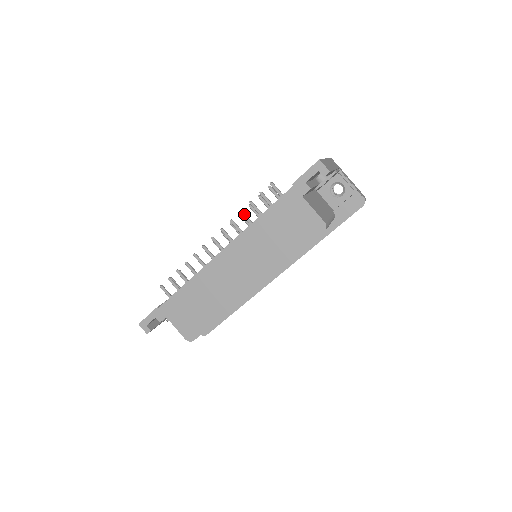
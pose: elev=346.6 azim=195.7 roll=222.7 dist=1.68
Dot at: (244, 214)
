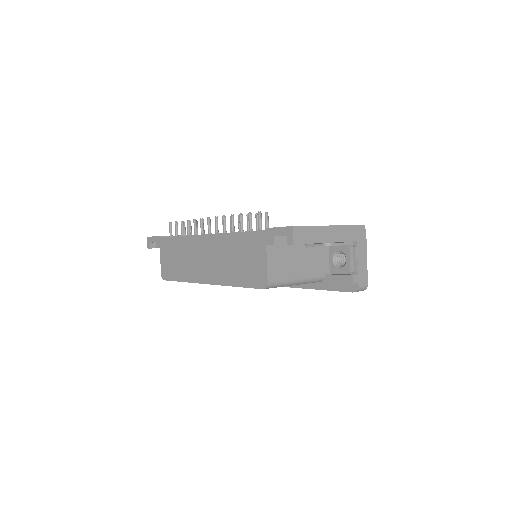
Dot at: (232, 220)
